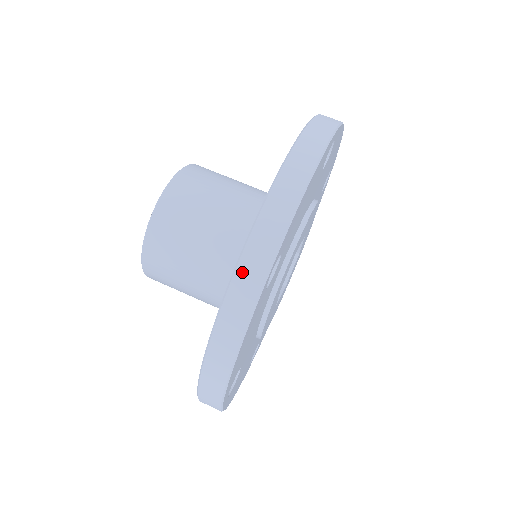
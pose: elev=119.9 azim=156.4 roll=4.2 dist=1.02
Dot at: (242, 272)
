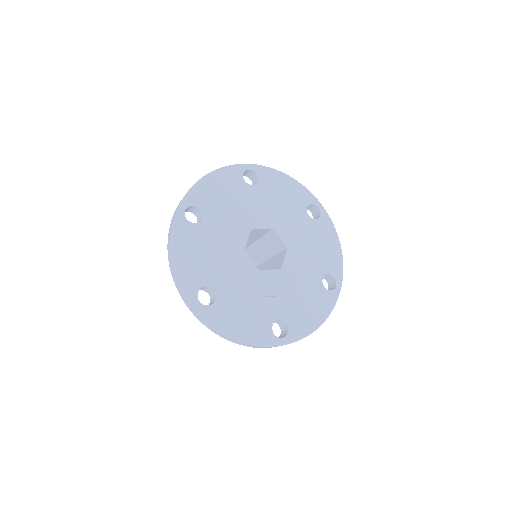
Dot at: occluded
